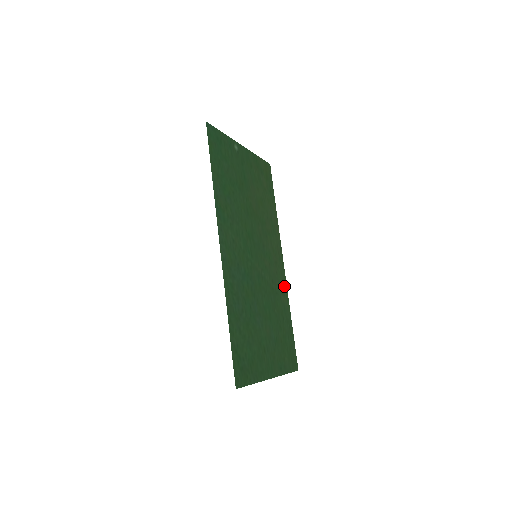
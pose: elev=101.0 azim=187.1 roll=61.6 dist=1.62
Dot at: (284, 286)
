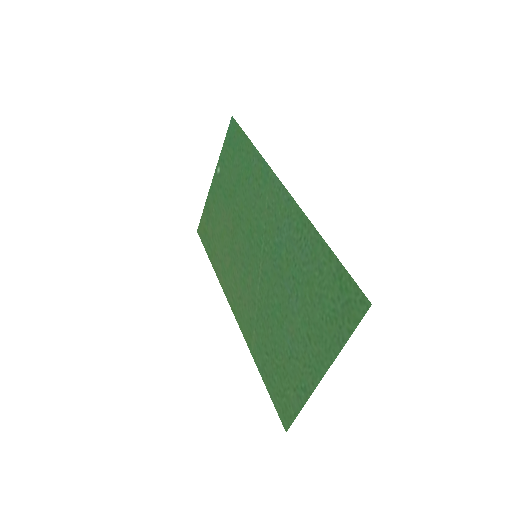
Dot at: (245, 330)
